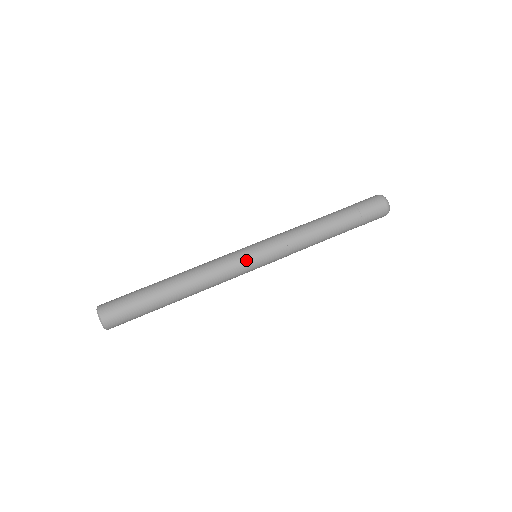
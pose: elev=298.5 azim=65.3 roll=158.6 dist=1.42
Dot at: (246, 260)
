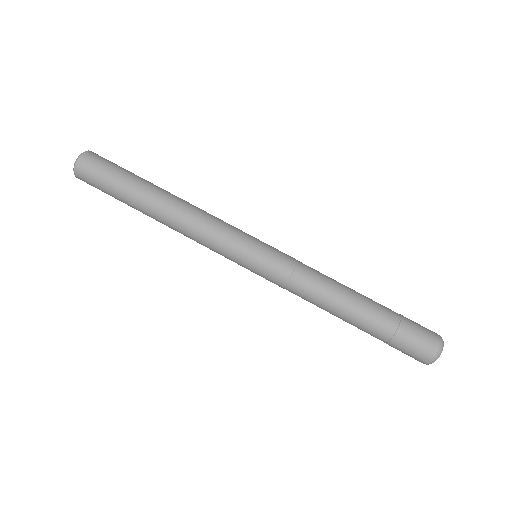
Dot at: (235, 256)
